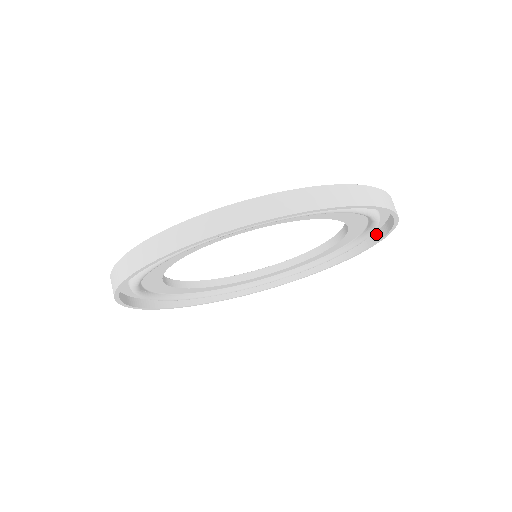
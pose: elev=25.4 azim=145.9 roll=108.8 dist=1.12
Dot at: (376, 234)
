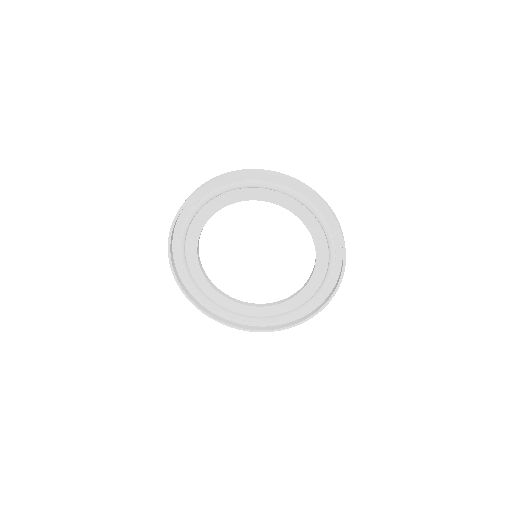
Dot at: occluded
